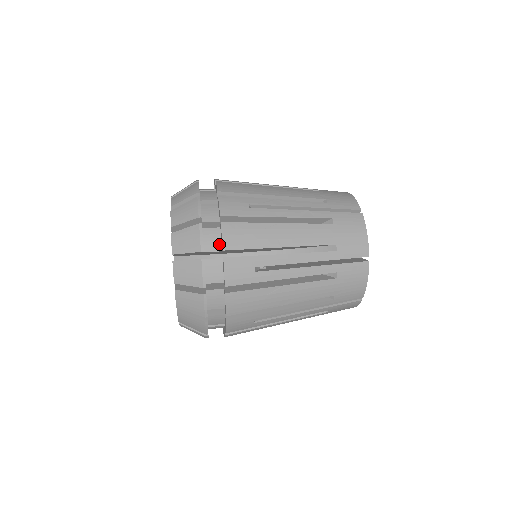
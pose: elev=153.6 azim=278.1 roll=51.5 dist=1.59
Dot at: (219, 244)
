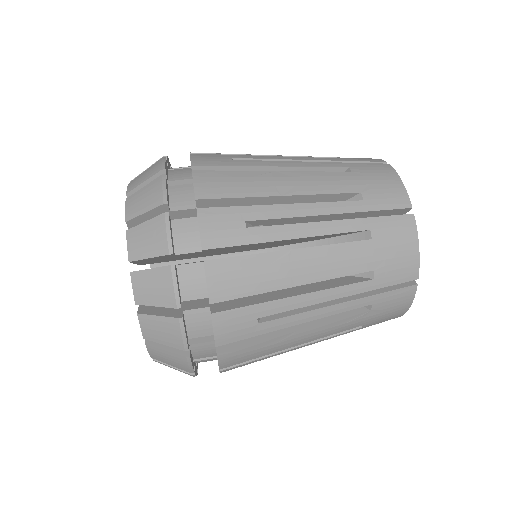
Dot at: (192, 200)
